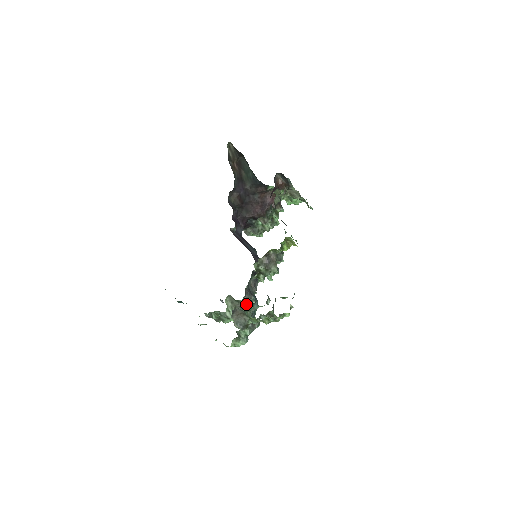
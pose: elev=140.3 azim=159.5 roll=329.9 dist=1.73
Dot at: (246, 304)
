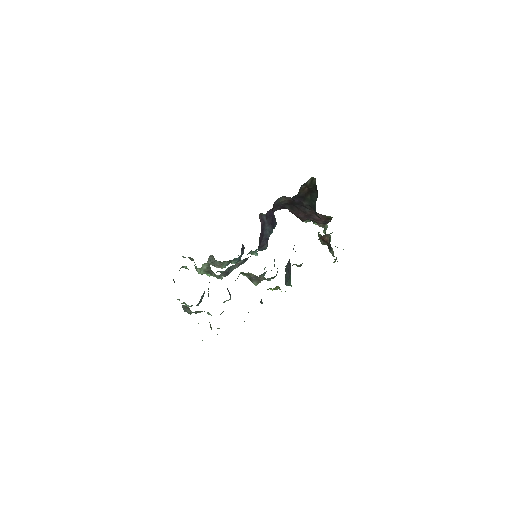
Dot at: (217, 277)
